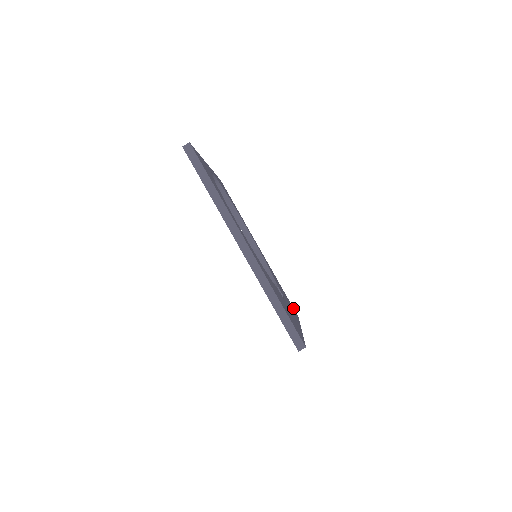
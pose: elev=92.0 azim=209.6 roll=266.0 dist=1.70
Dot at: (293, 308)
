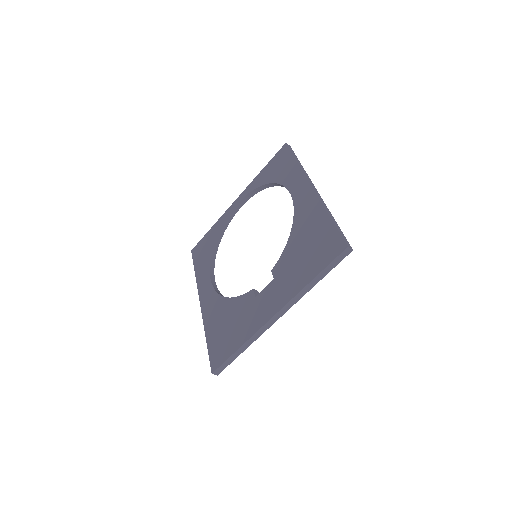
Dot at: occluded
